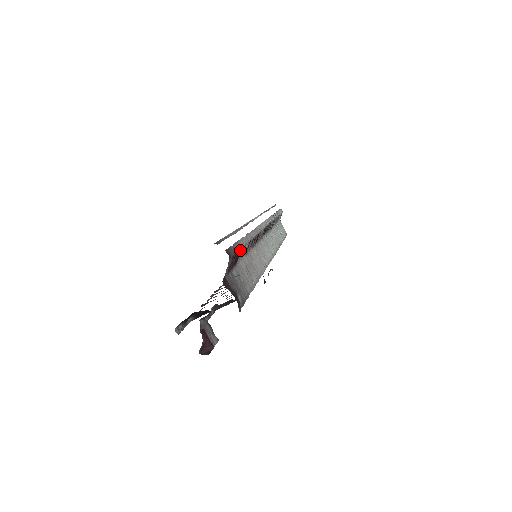
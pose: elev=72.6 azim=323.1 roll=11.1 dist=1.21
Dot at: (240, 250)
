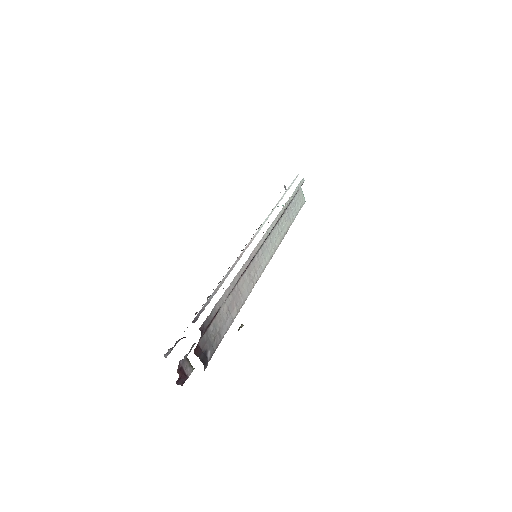
Dot at: (219, 308)
